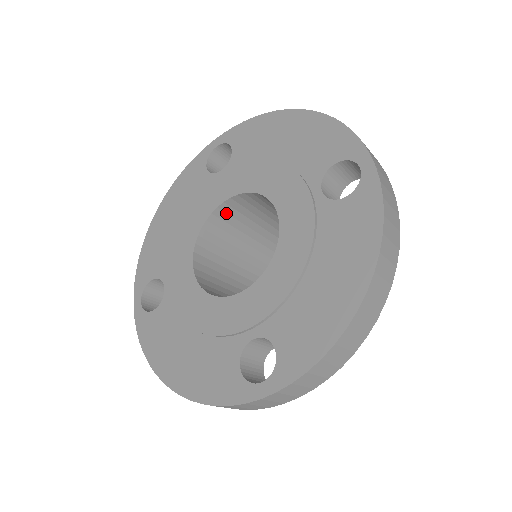
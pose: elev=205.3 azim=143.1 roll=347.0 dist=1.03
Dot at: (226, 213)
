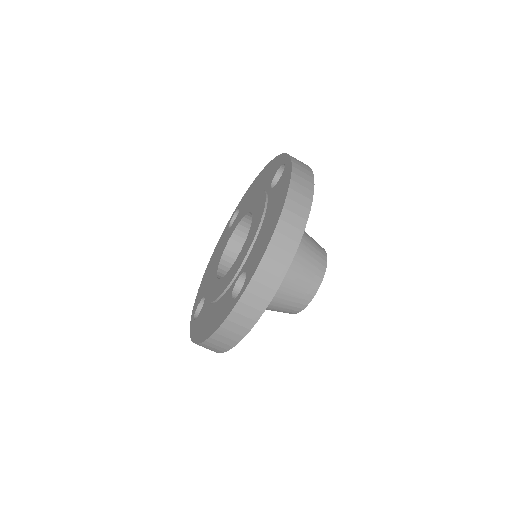
Dot at: (238, 242)
